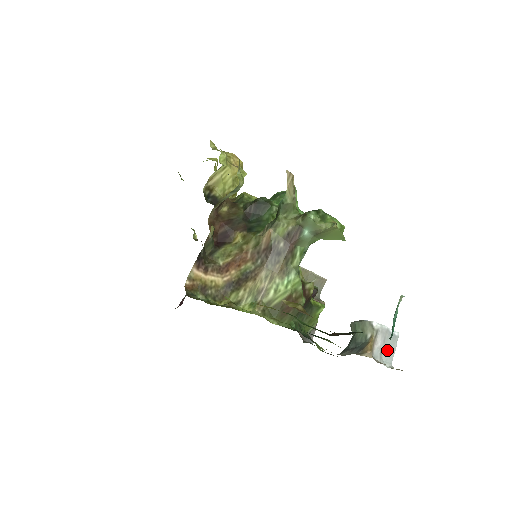
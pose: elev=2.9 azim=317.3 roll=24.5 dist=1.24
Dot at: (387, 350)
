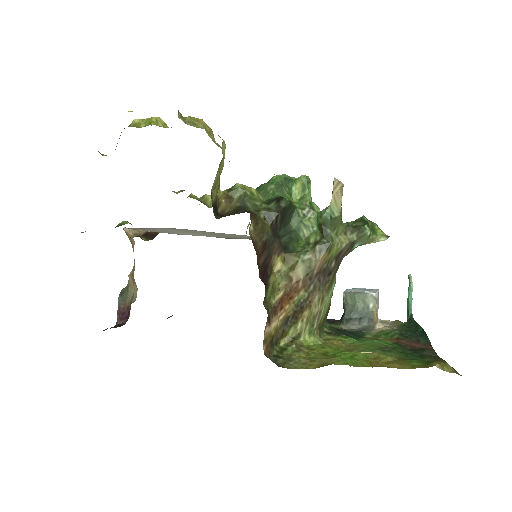
Dot at: occluded
